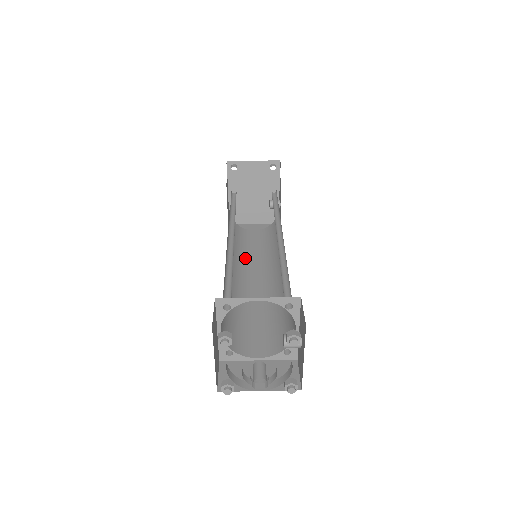
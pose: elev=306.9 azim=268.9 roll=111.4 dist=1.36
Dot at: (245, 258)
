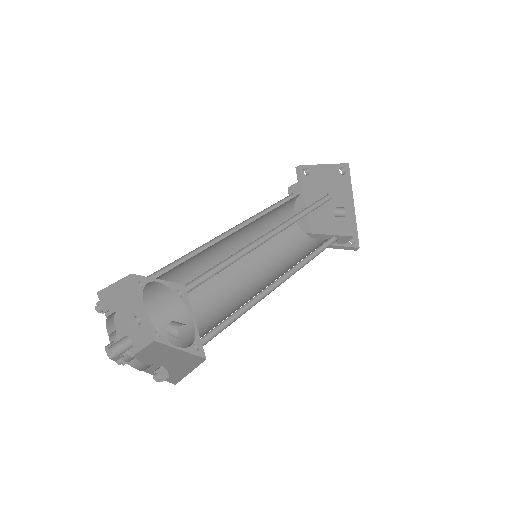
Dot at: (276, 262)
